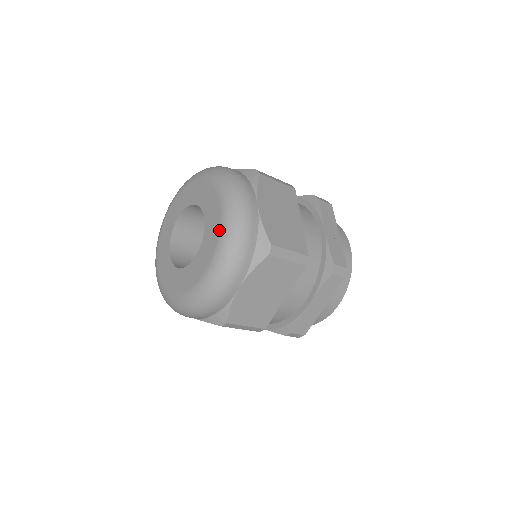
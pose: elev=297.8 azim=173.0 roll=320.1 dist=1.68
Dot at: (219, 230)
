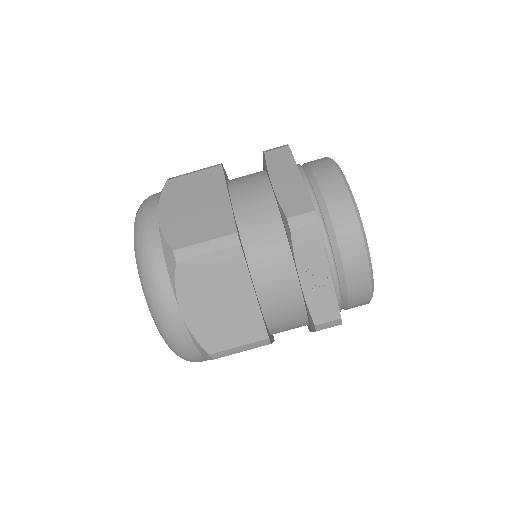
Dot at: occluded
